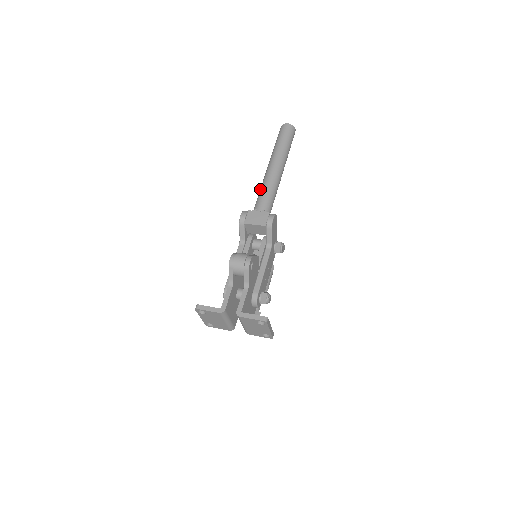
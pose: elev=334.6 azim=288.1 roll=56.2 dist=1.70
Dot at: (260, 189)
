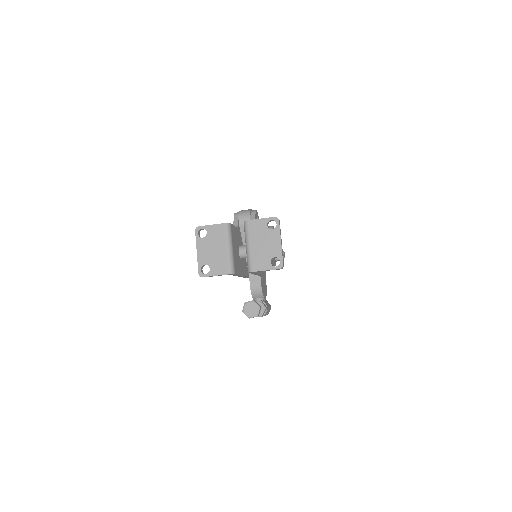
Dot at: occluded
